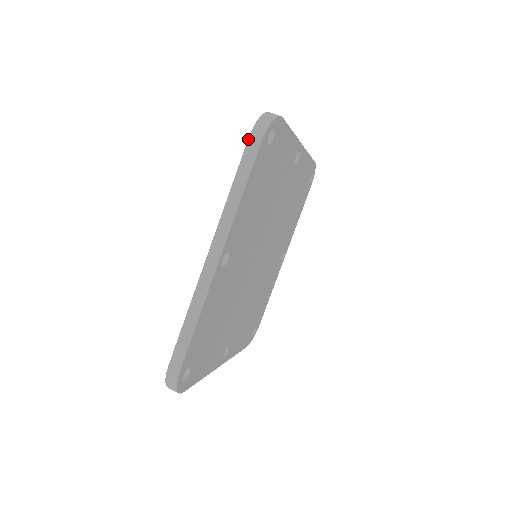
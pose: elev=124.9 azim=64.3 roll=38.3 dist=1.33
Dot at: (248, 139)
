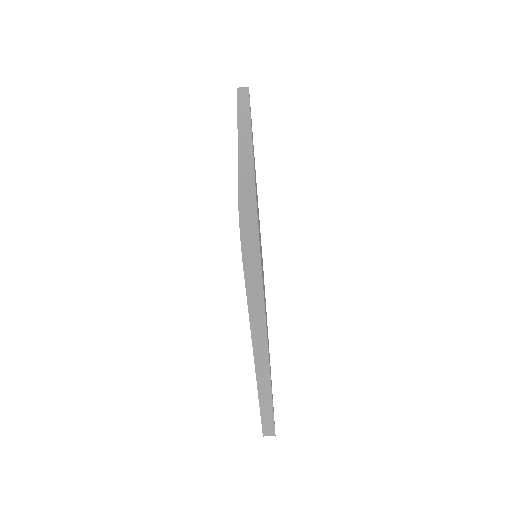
Dot at: (243, 266)
